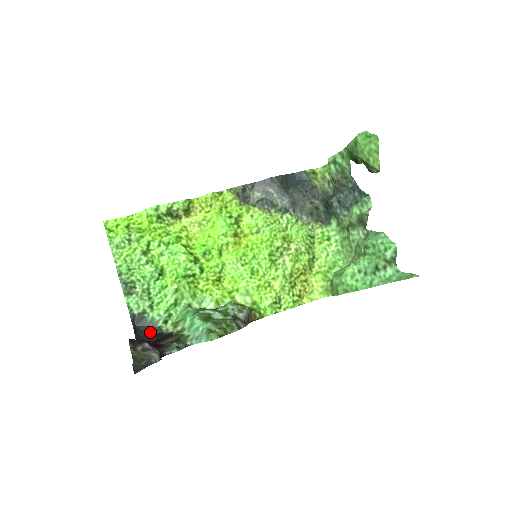
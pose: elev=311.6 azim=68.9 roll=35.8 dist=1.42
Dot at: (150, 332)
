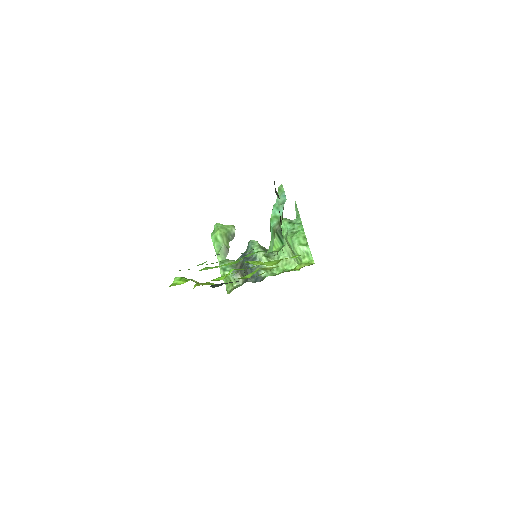
Dot at: occluded
